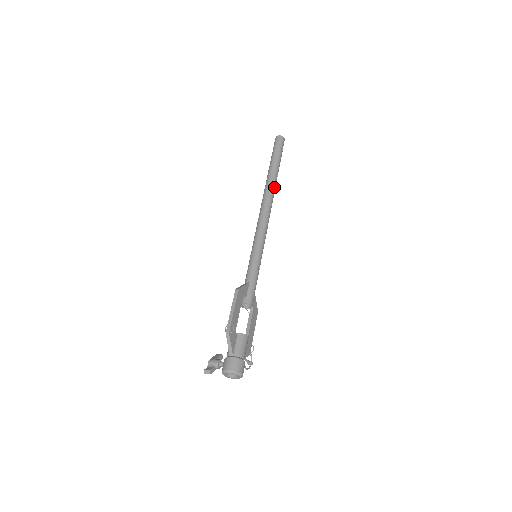
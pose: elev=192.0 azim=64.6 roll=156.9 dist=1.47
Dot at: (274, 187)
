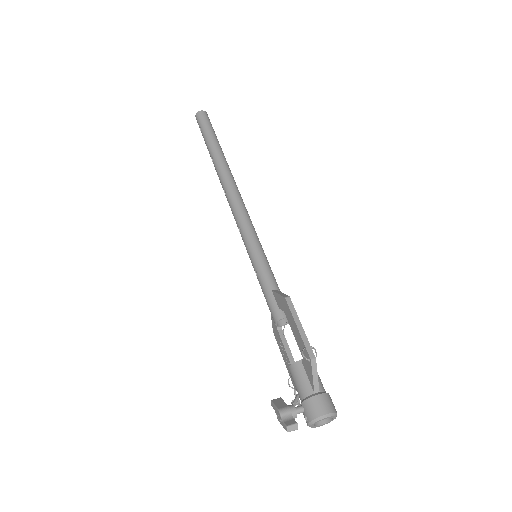
Dot at: (230, 171)
